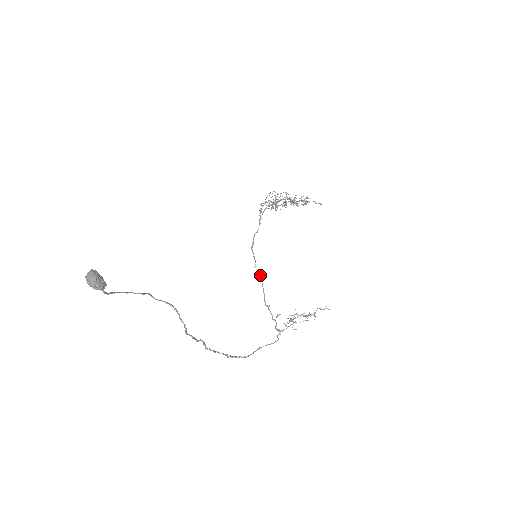
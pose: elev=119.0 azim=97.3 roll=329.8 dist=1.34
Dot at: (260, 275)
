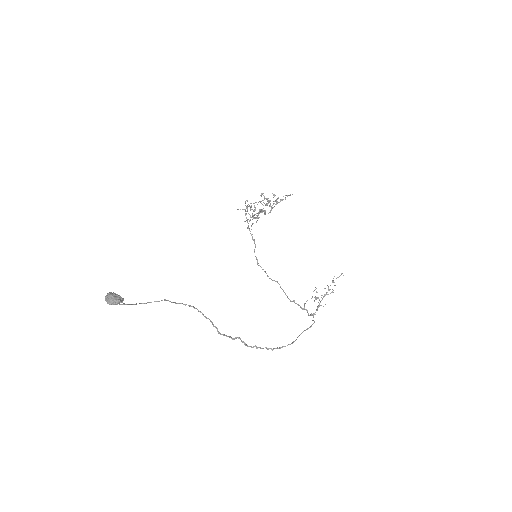
Dot at: (275, 281)
